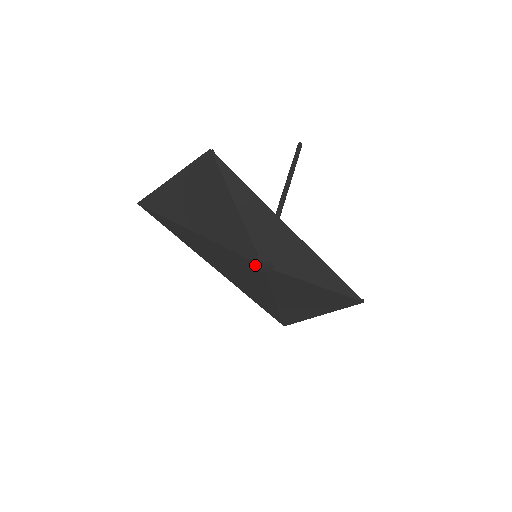
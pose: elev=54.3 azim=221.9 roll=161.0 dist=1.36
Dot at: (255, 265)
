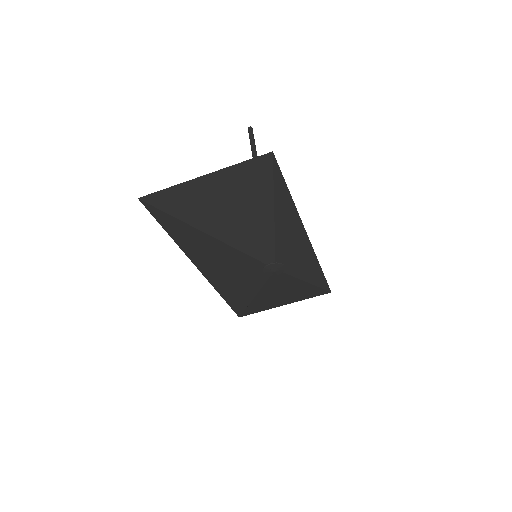
Dot at: (269, 268)
